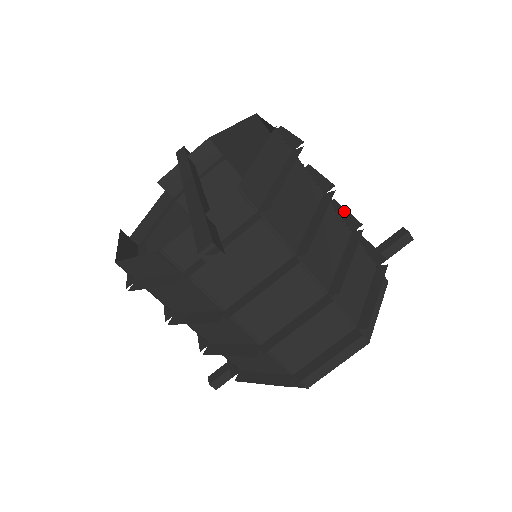
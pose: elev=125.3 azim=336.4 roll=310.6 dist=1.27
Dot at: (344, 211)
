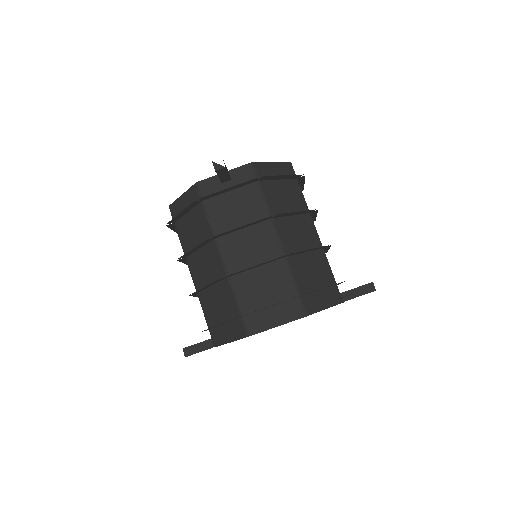
Dot at: (327, 249)
